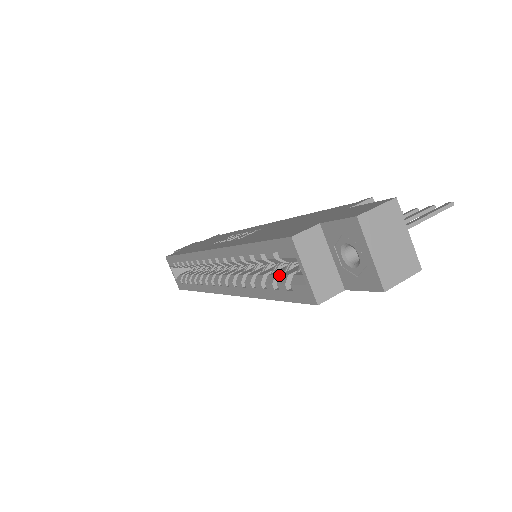
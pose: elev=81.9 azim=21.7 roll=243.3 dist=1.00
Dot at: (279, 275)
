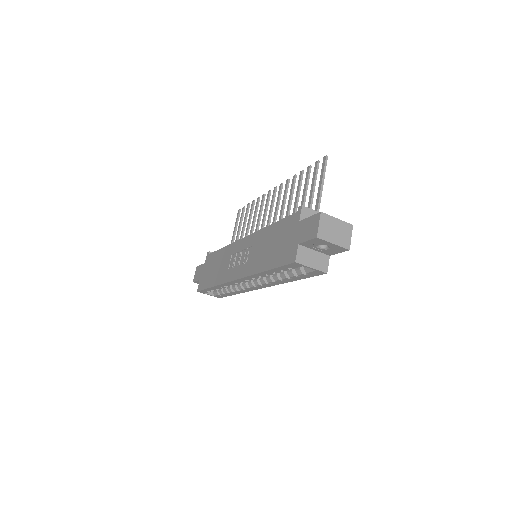
Dot at: (293, 270)
